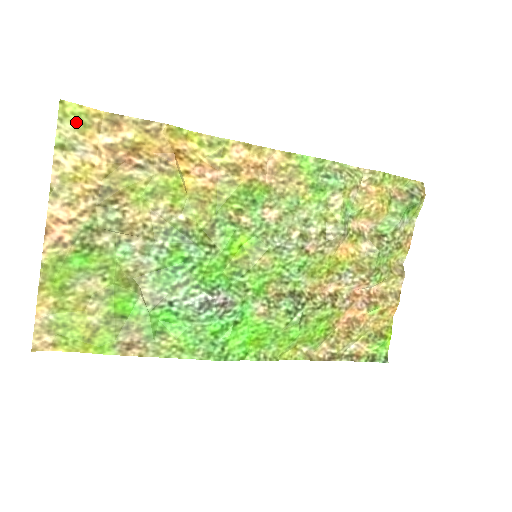
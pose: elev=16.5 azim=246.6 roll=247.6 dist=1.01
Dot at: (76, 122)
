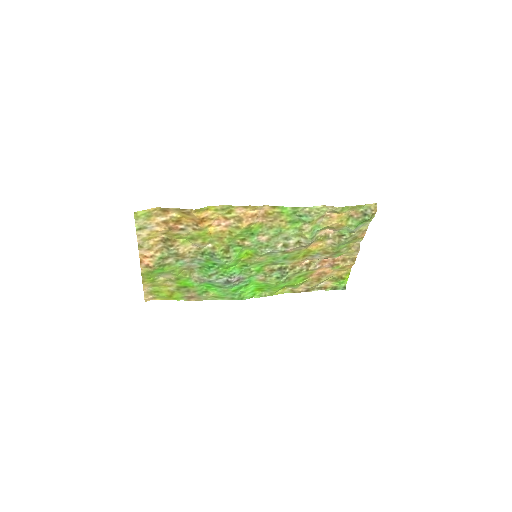
Dot at: (144, 217)
